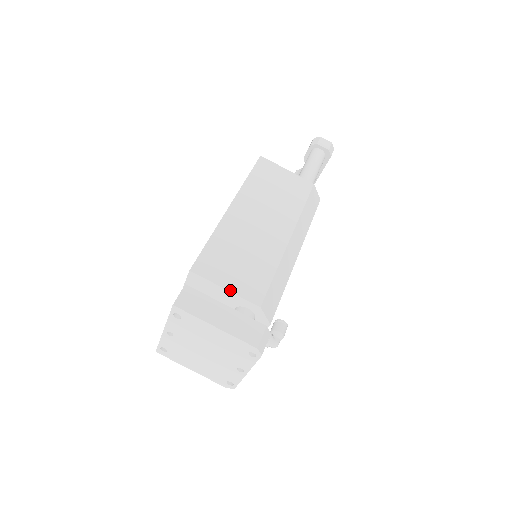
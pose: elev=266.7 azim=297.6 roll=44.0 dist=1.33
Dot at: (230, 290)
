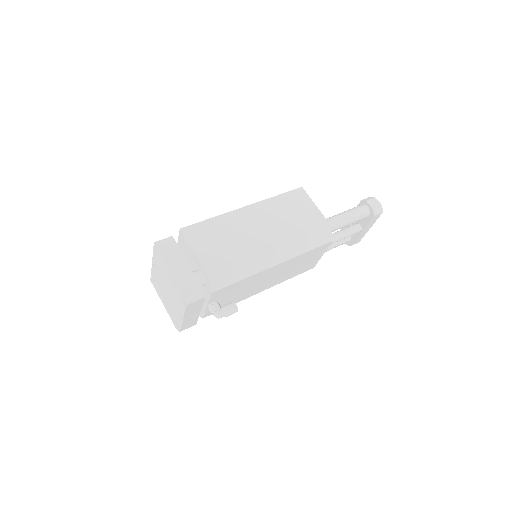
Dot at: (196, 254)
